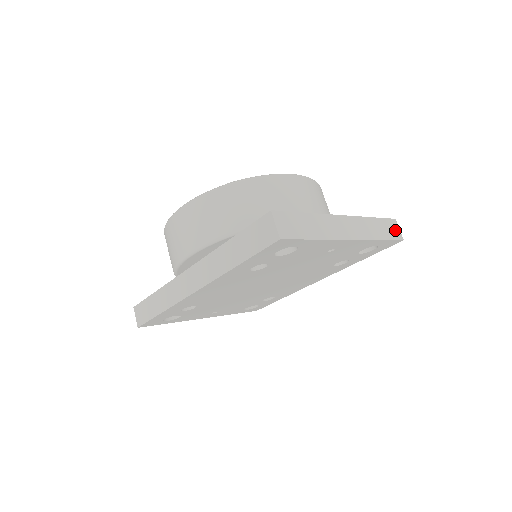
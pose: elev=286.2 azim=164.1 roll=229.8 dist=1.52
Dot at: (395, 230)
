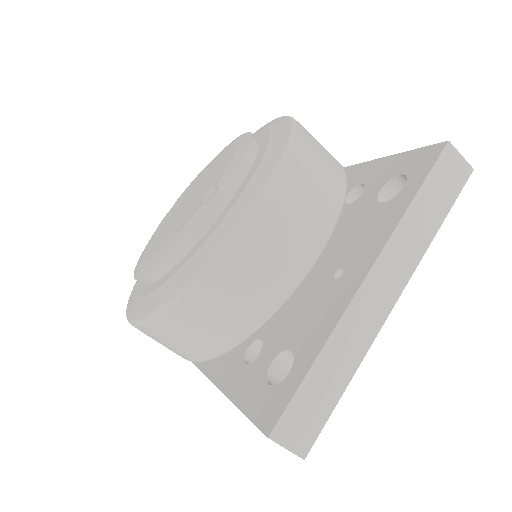
Dot at: (454, 169)
